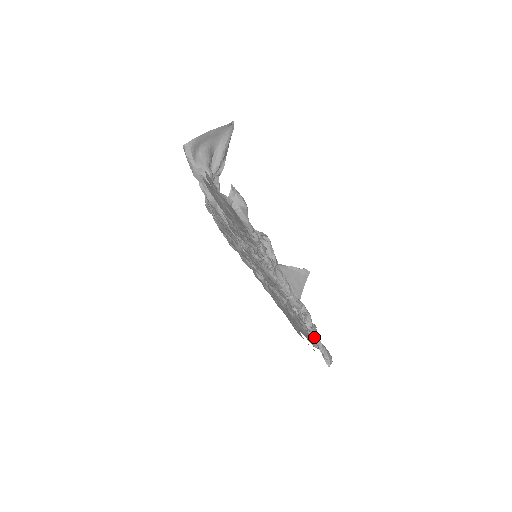
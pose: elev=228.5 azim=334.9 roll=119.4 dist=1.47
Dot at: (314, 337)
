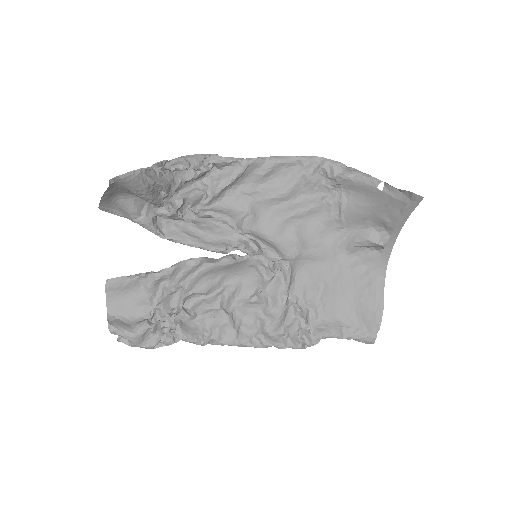
Dot at: (329, 336)
